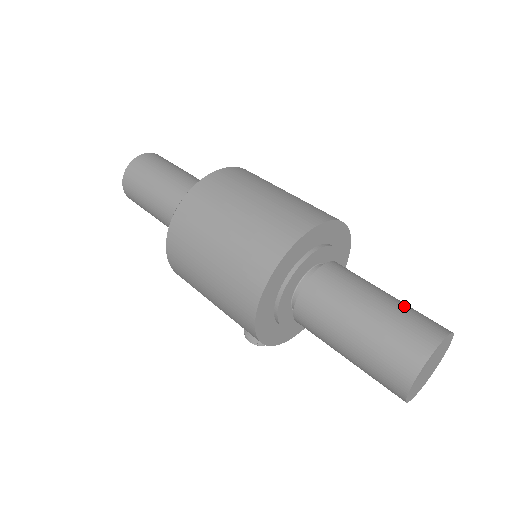
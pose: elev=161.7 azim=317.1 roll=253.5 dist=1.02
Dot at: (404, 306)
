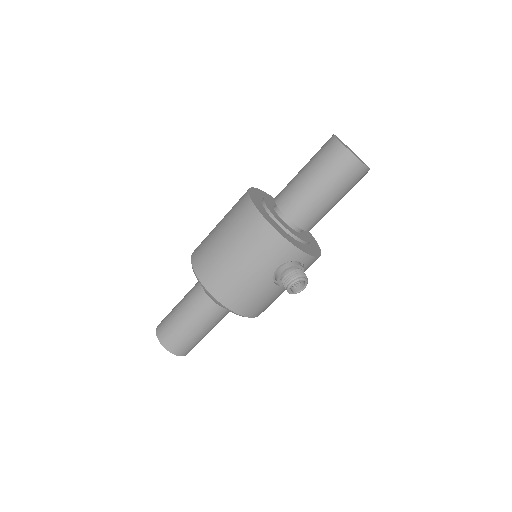
Dot at: occluded
